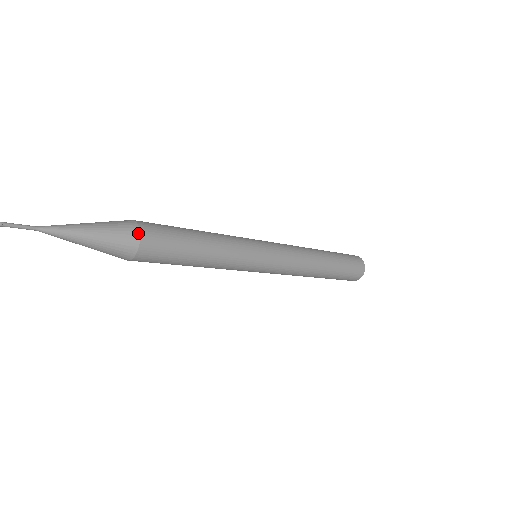
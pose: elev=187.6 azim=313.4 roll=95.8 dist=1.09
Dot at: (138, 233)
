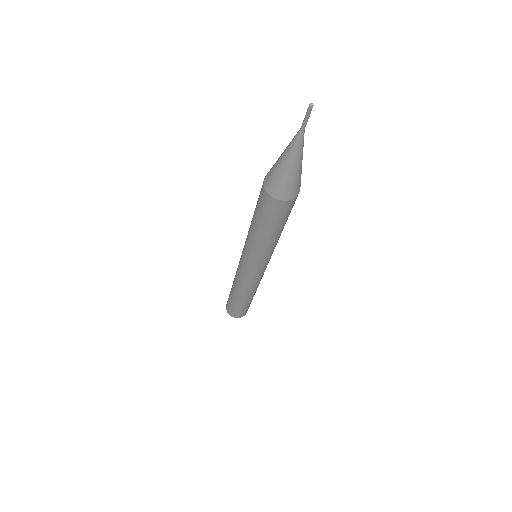
Dot at: occluded
